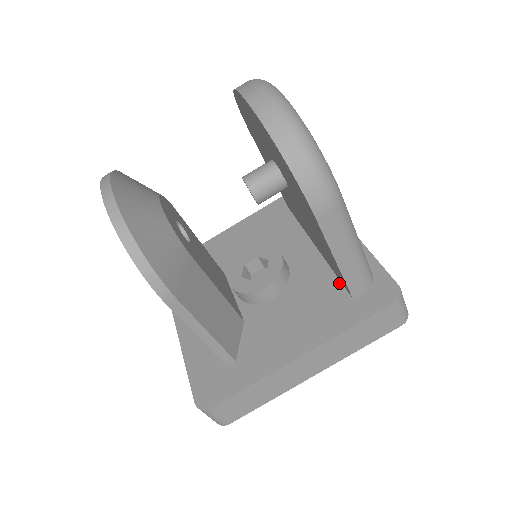
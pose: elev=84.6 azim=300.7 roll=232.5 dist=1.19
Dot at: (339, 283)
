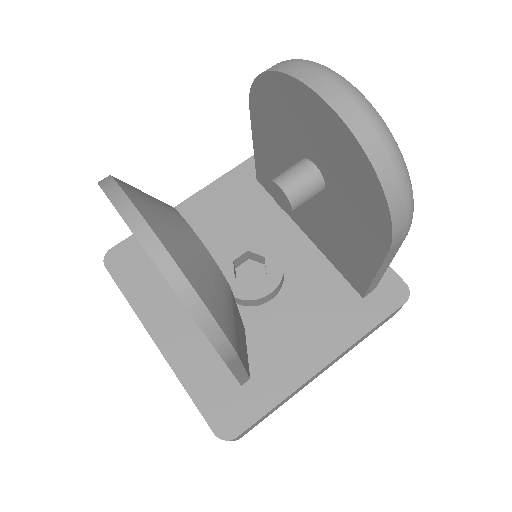
Dot at: (344, 280)
